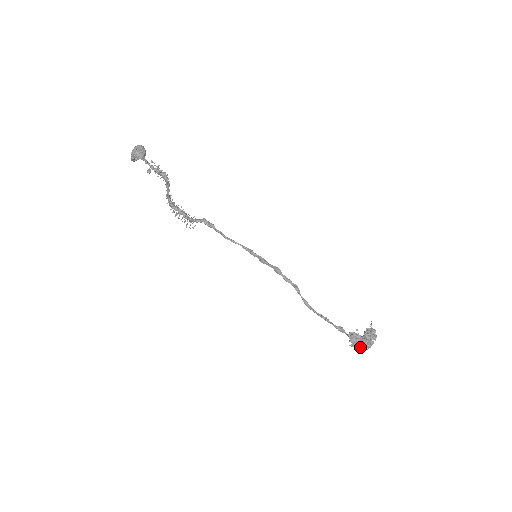
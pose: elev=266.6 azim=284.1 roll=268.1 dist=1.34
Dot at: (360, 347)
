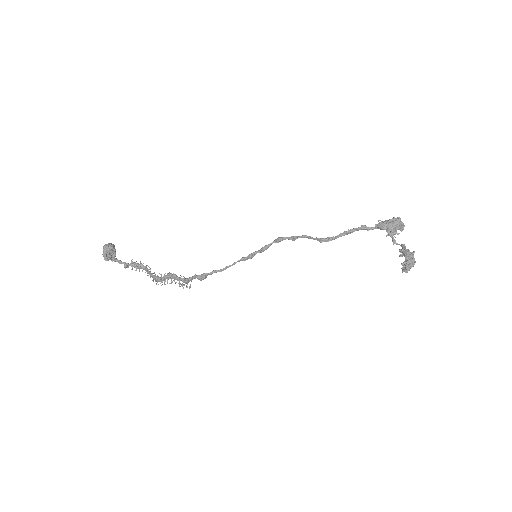
Dot at: (394, 226)
